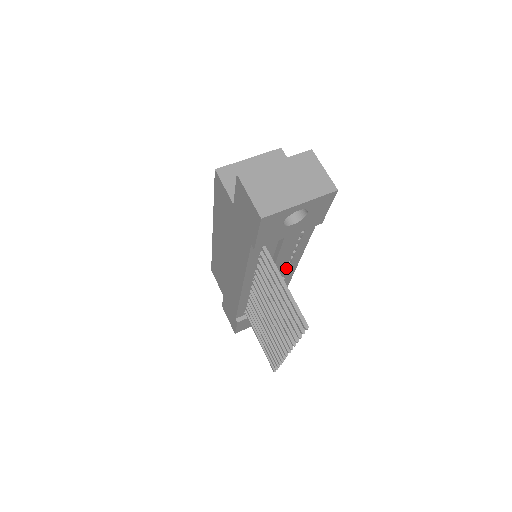
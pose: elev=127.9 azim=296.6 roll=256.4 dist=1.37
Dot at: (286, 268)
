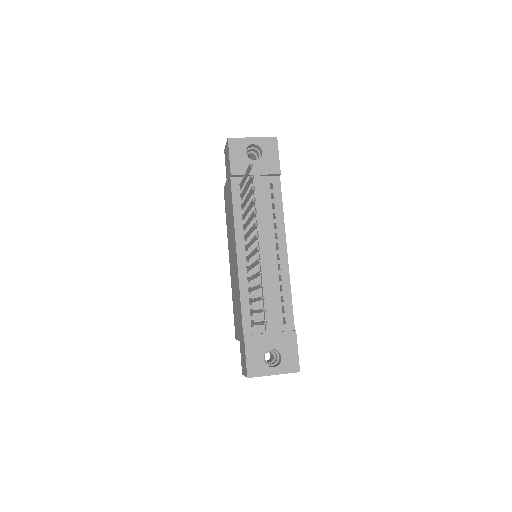
Dot at: (277, 250)
